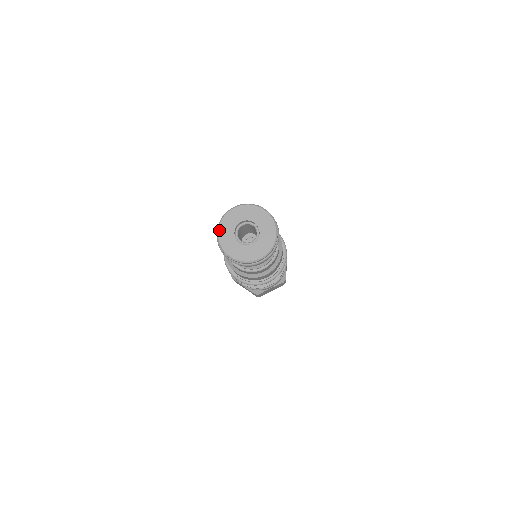
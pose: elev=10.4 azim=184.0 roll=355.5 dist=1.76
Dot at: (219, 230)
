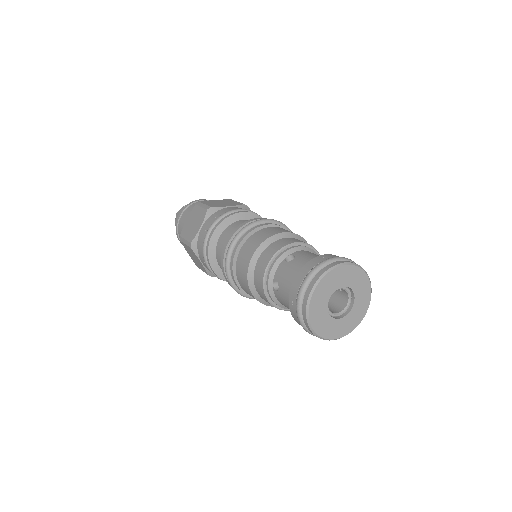
Dot at: (313, 326)
